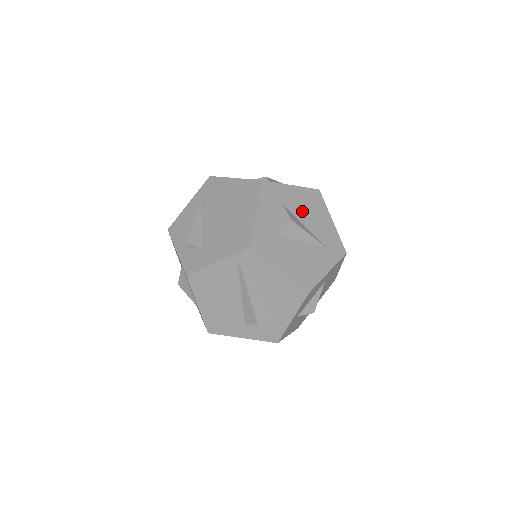
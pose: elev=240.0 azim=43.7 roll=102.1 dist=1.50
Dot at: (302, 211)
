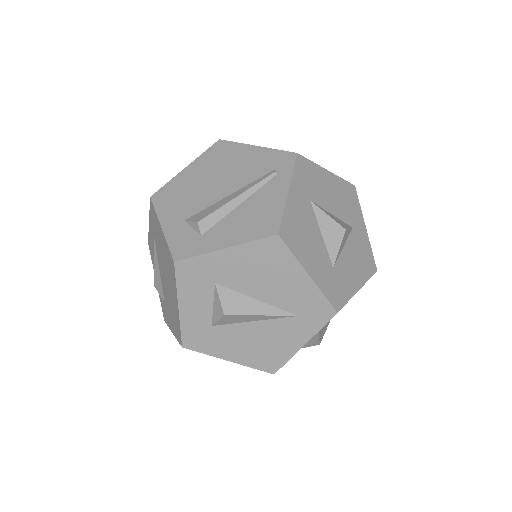
Dot at: (249, 280)
